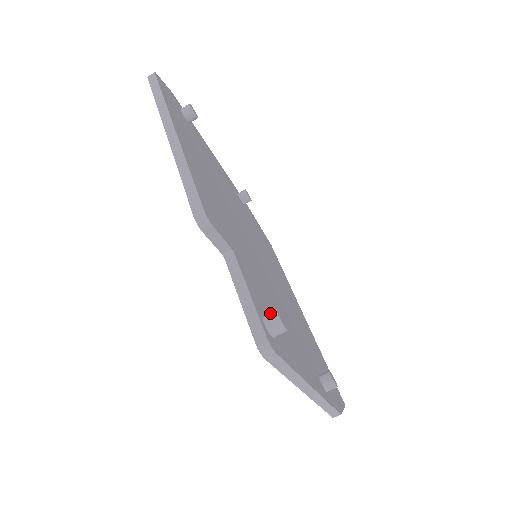
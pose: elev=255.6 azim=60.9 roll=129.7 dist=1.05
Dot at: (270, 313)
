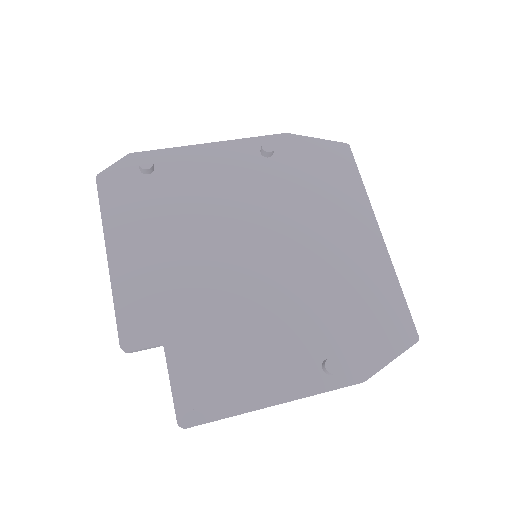
Dot at: (182, 398)
